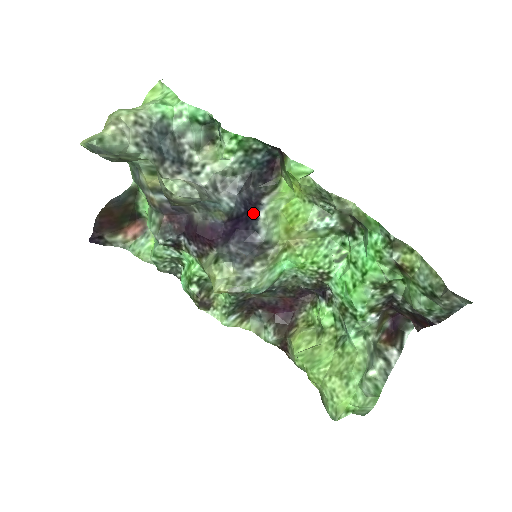
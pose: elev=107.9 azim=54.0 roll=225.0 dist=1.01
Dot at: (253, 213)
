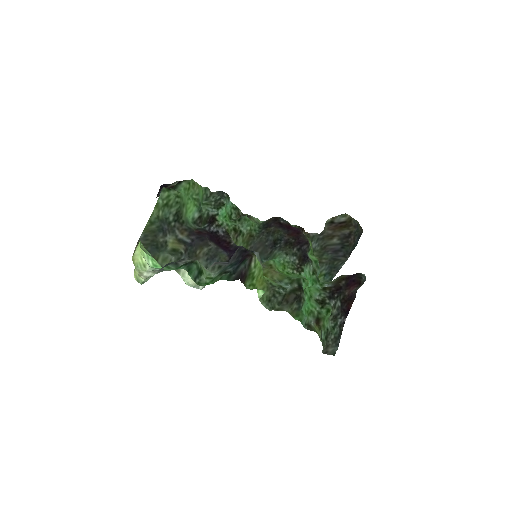
Dot at: occluded
